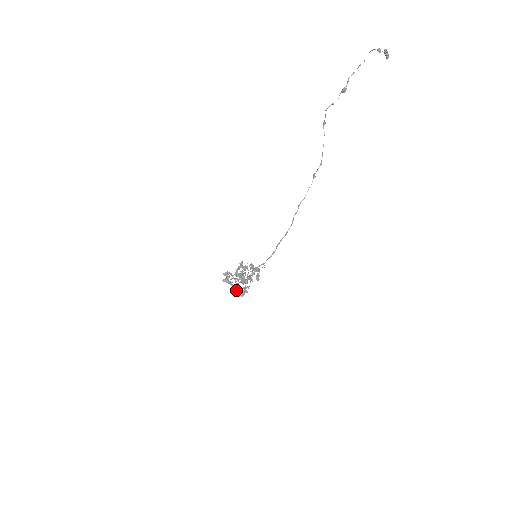
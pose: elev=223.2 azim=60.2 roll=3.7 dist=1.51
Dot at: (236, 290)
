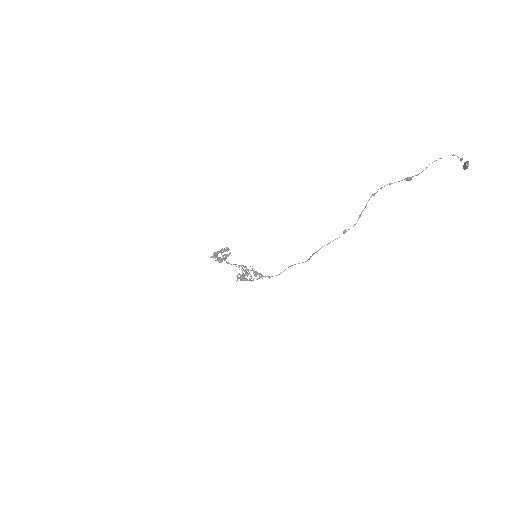
Dot at: (220, 260)
